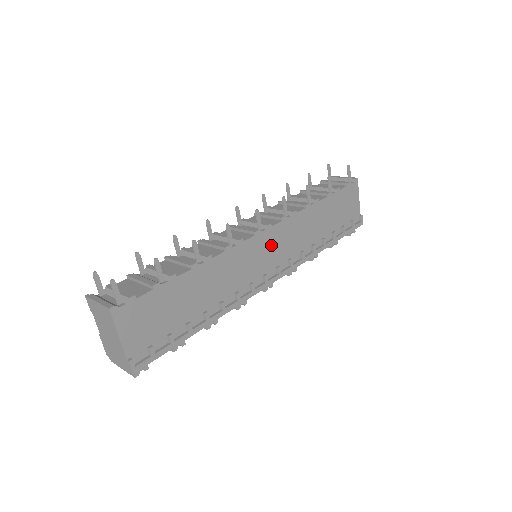
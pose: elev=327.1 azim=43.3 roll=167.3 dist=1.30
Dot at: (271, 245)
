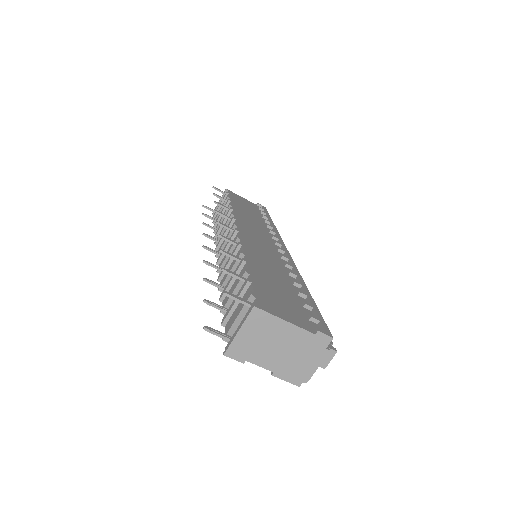
Dot at: (253, 234)
